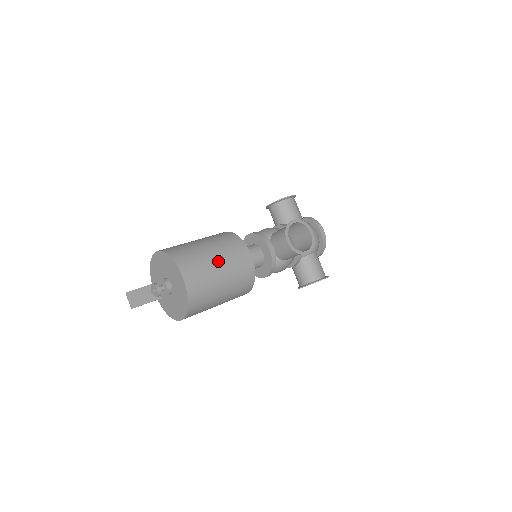
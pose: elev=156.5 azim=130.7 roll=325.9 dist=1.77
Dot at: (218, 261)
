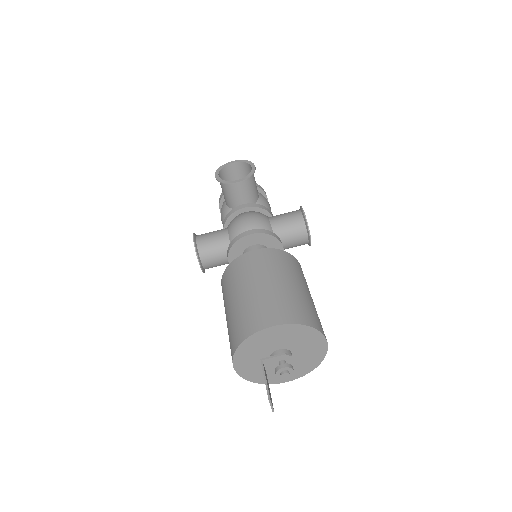
Dot at: (312, 299)
